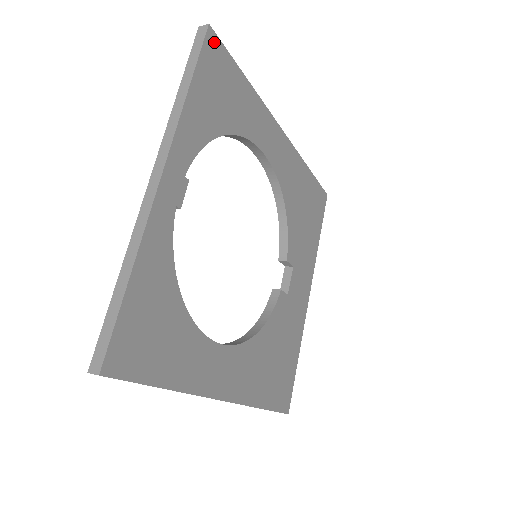
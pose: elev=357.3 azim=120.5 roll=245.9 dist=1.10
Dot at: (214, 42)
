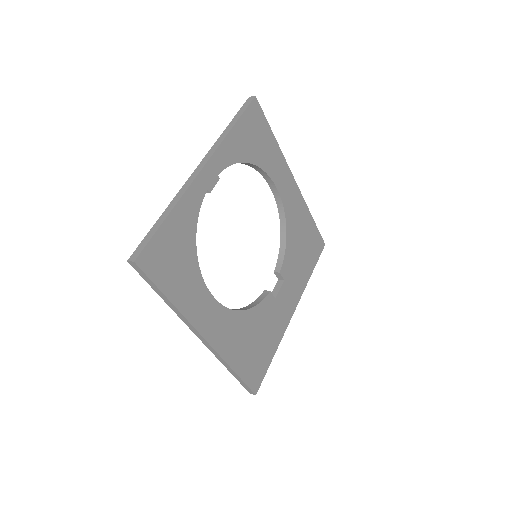
Dot at: (256, 107)
